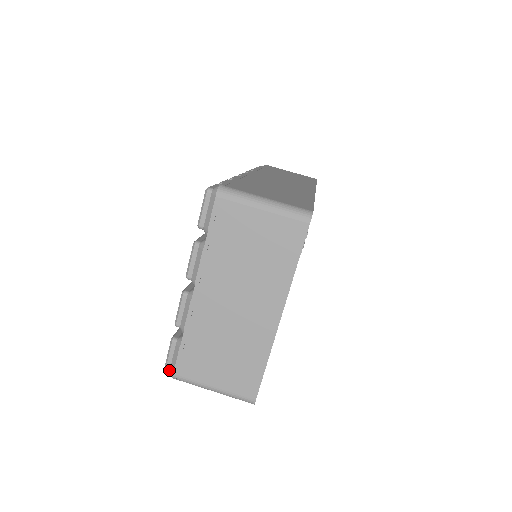
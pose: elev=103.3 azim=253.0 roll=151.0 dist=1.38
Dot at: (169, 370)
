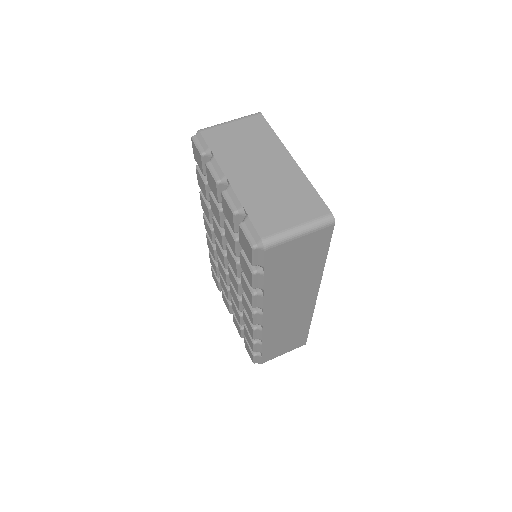
Dot at: (256, 244)
